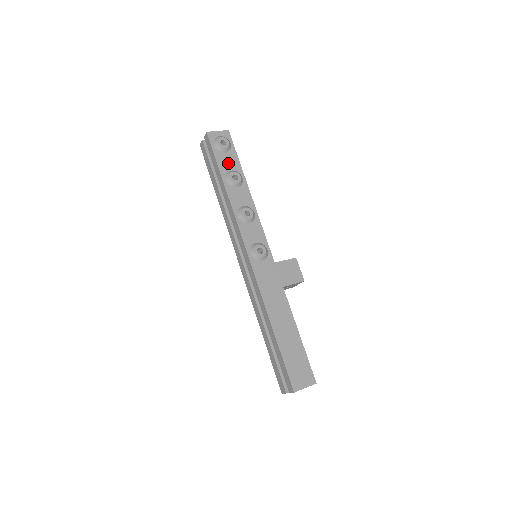
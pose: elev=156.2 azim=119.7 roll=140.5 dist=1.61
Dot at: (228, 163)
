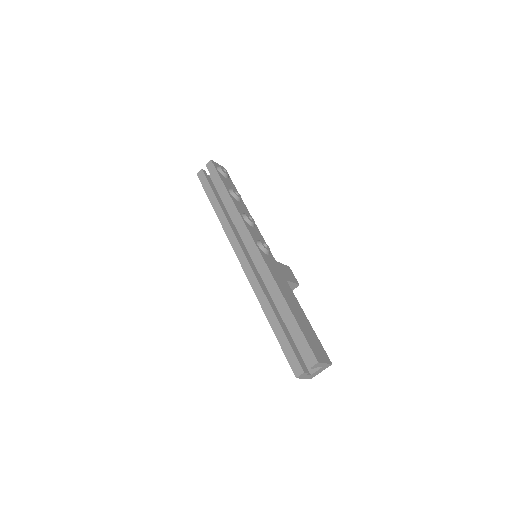
Dot at: (229, 184)
